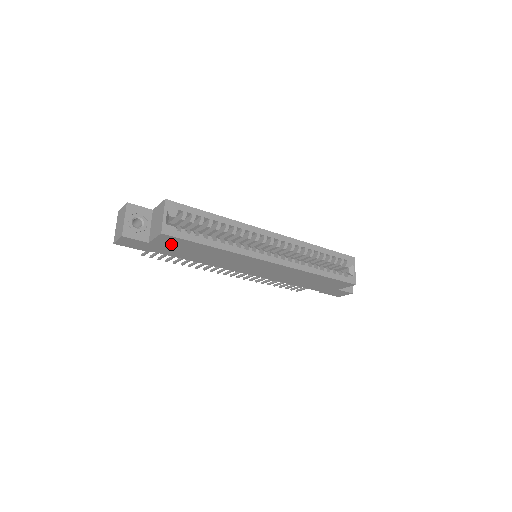
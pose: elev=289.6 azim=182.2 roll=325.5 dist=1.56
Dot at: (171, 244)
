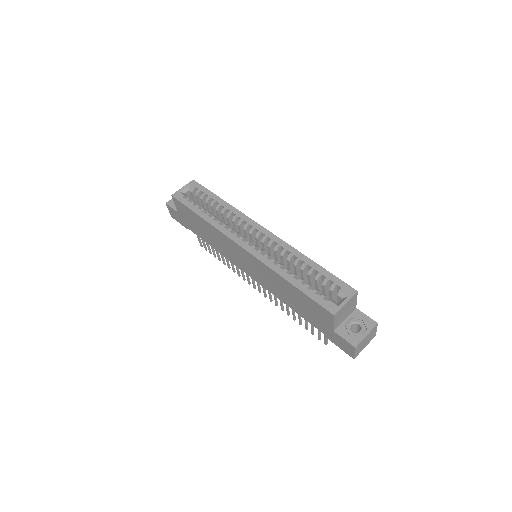
Dot at: (185, 214)
